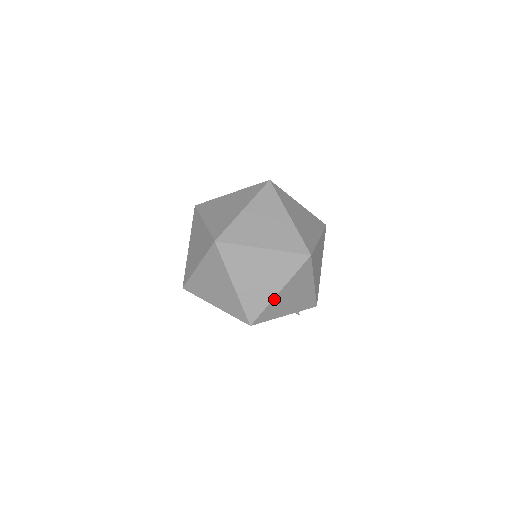
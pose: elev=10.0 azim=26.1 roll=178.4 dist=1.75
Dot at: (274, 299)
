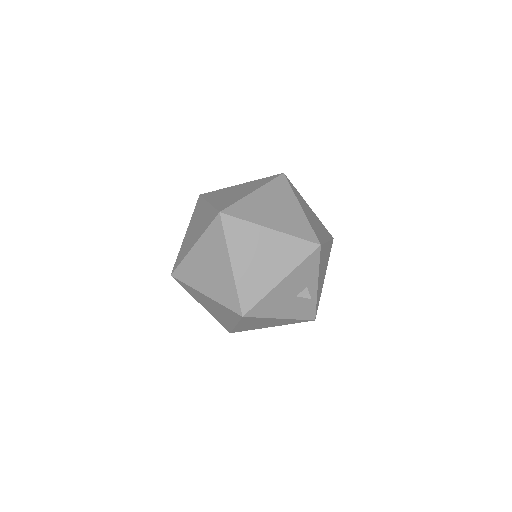
Dot at: occluded
